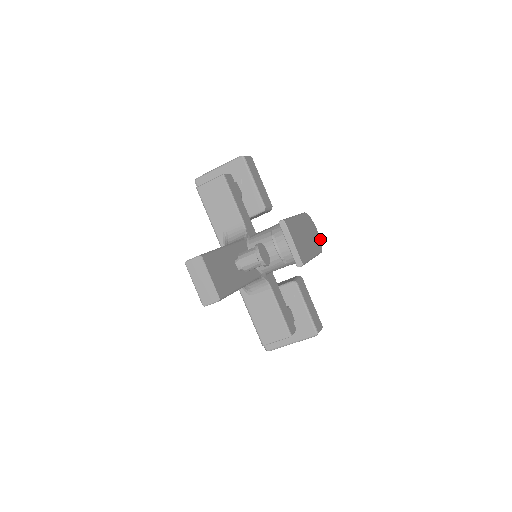
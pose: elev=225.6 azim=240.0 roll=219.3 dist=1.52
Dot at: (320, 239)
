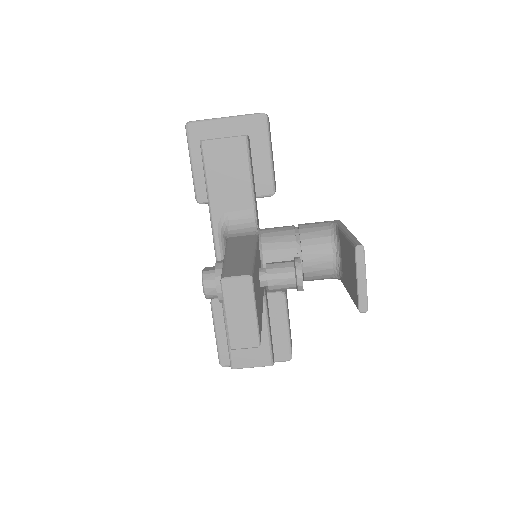
Dot at: occluded
